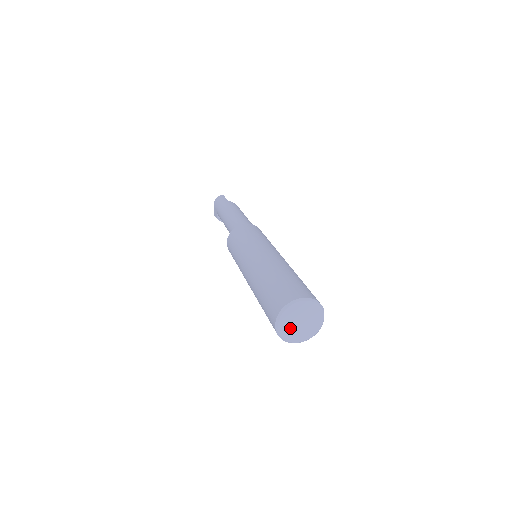
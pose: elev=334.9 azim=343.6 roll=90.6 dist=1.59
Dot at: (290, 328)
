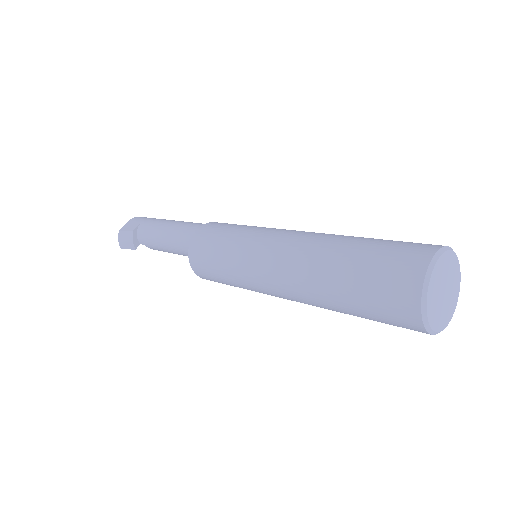
Dot at: (437, 285)
